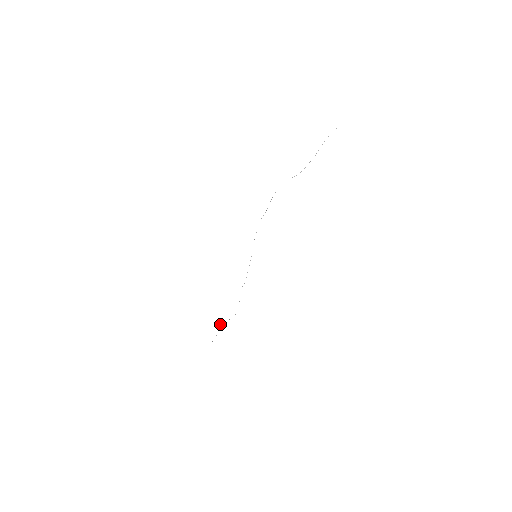
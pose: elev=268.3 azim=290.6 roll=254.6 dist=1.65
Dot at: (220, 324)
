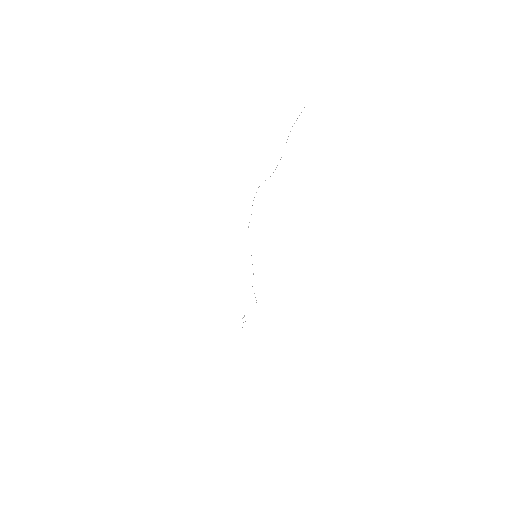
Dot at: (244, 316)
